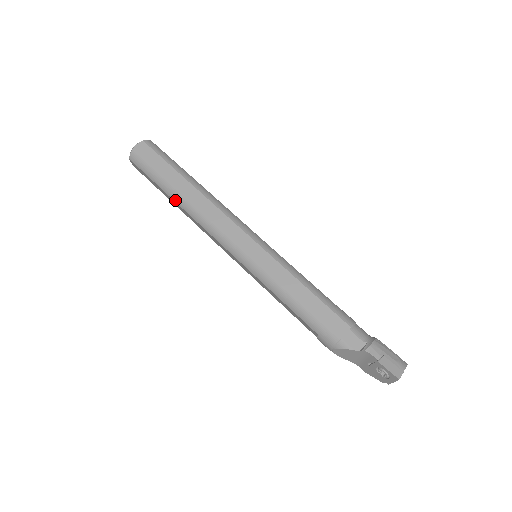
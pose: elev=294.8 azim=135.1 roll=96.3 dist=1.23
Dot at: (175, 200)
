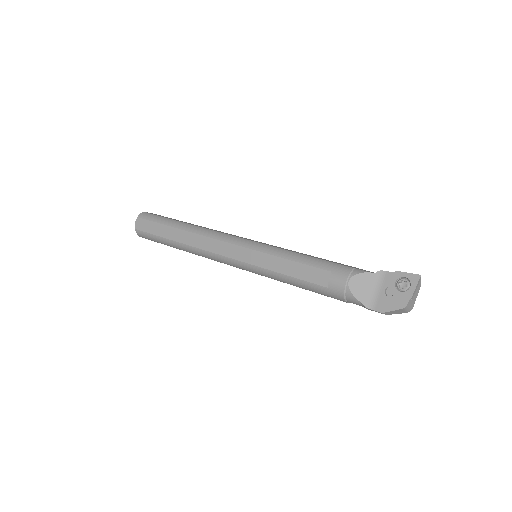
Dot at: (181, 228)
